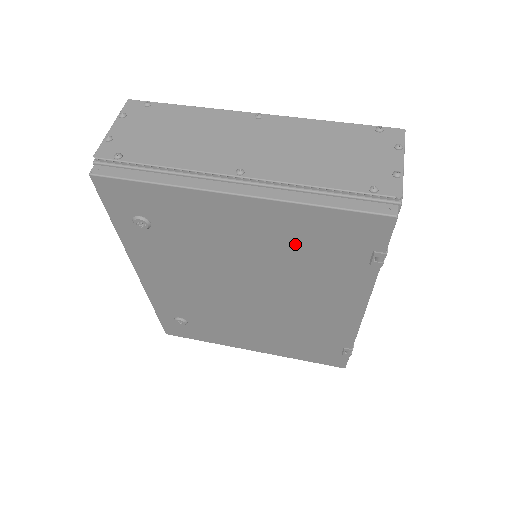
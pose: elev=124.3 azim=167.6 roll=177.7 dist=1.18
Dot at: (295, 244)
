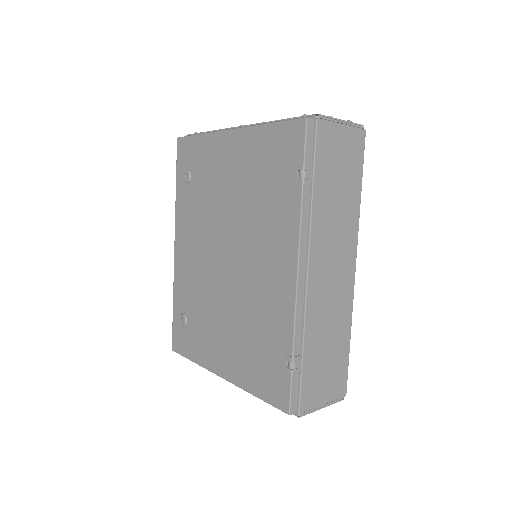
Dot at: (255, 173)
